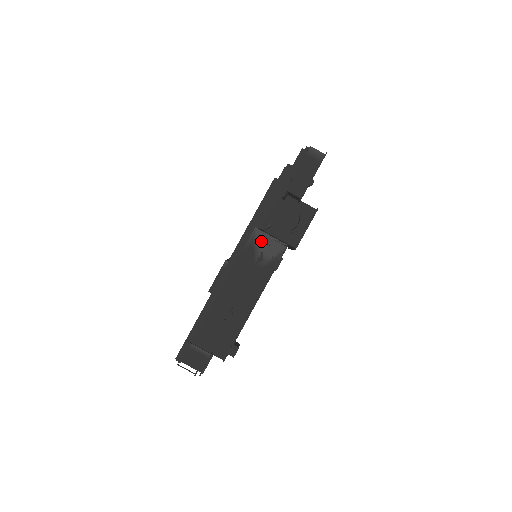
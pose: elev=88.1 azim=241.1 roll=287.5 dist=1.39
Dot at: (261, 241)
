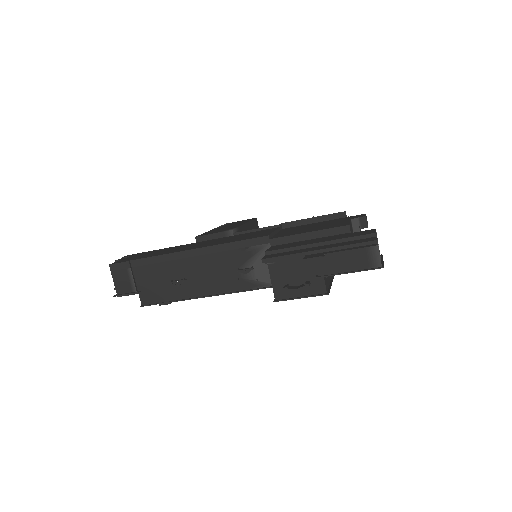
Dot at: occluded
